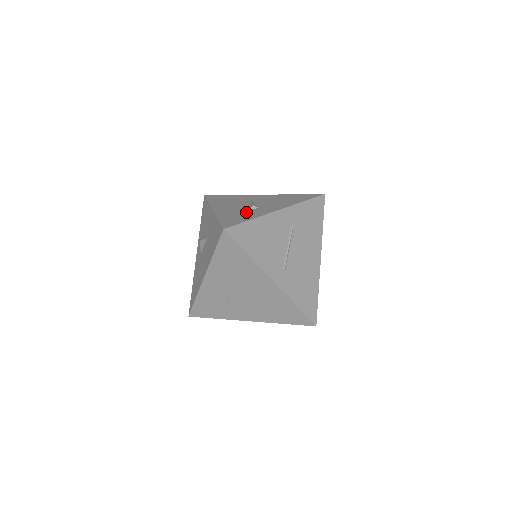
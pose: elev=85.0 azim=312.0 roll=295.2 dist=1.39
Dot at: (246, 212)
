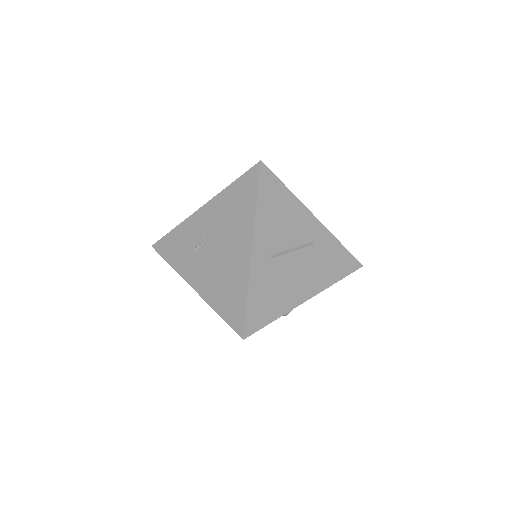
Dot at: occluded
